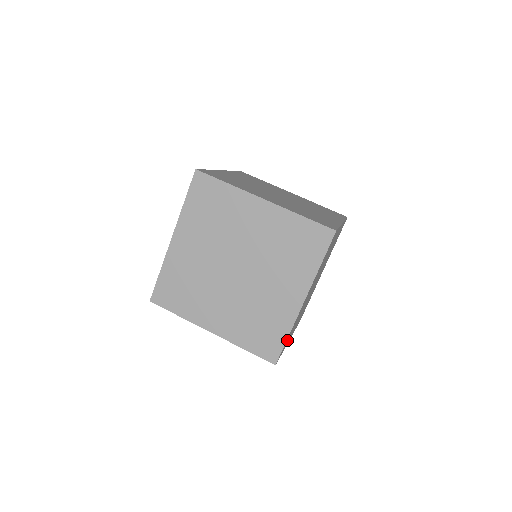
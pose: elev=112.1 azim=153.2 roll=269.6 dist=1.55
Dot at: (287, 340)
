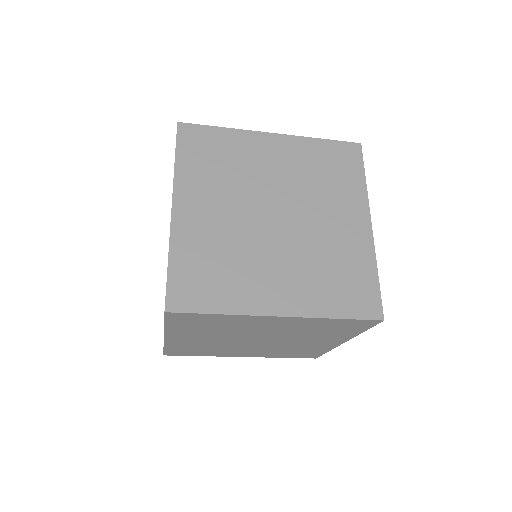
Dot at: occluded
